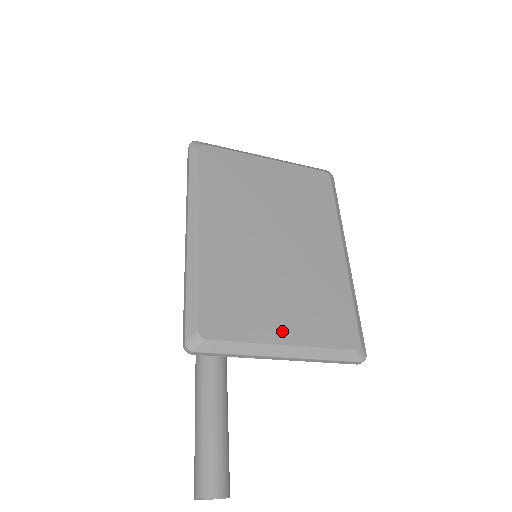
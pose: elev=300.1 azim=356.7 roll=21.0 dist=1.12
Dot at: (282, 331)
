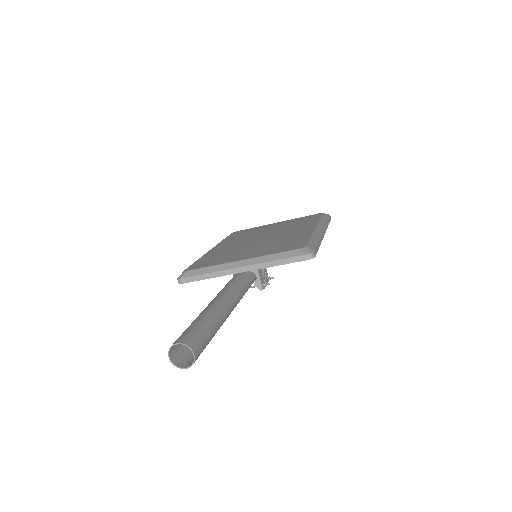
Dot at: (242, 257)
